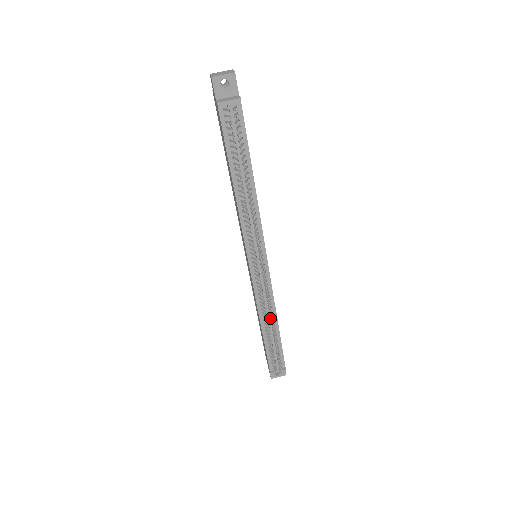
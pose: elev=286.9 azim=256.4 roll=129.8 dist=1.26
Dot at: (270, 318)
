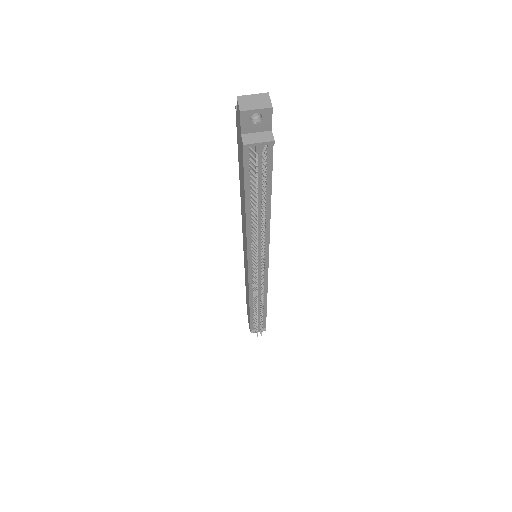
Dot at: (260, 305)
